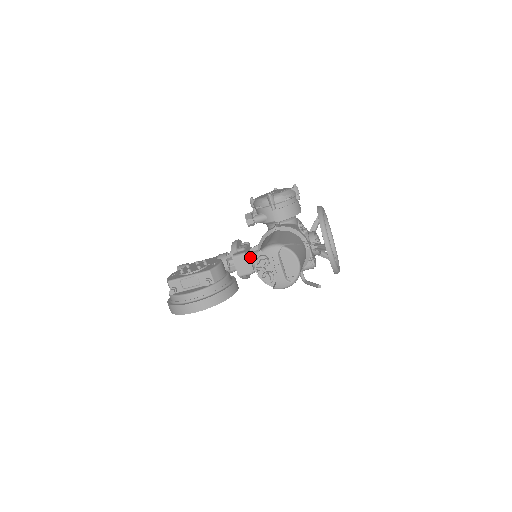
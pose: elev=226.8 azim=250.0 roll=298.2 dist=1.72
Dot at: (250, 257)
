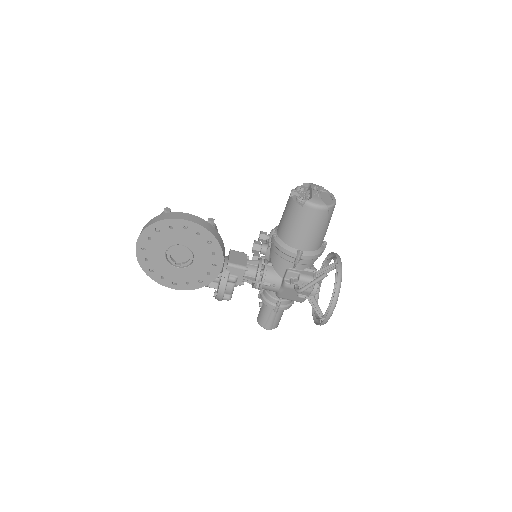
Dot at: occluded
